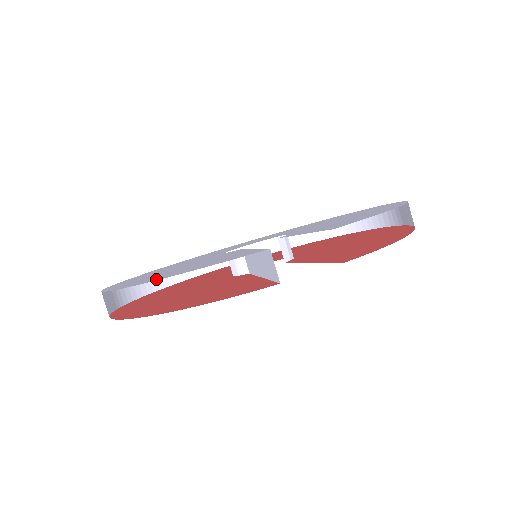
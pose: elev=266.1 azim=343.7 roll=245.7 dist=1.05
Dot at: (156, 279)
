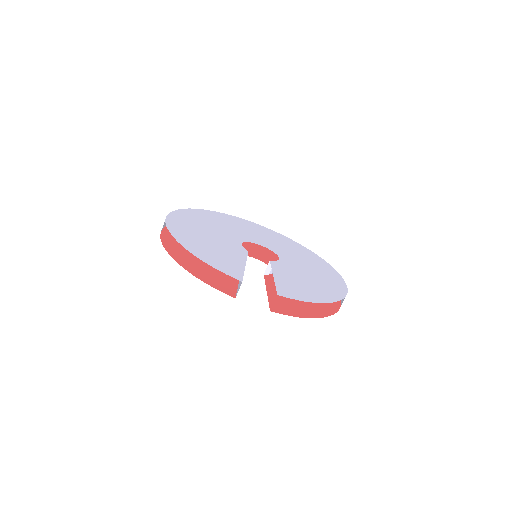
Dot at: (189, 248)
